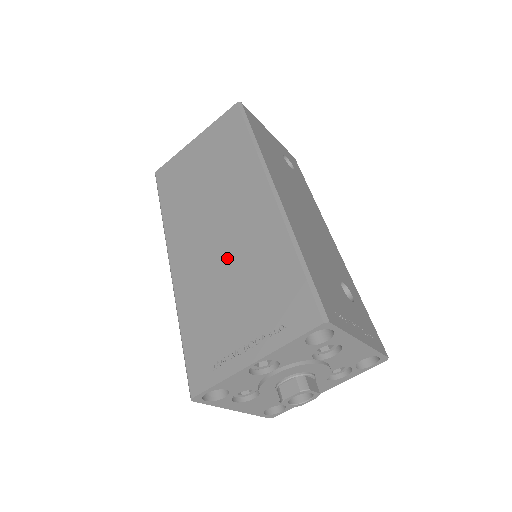
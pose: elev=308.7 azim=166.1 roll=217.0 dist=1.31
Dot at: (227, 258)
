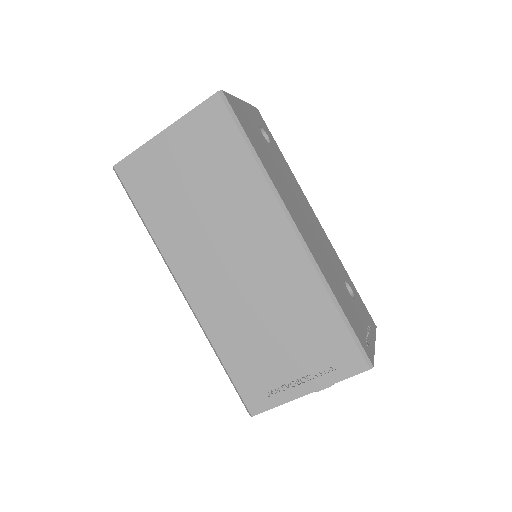
Dot at: (257, 299)
